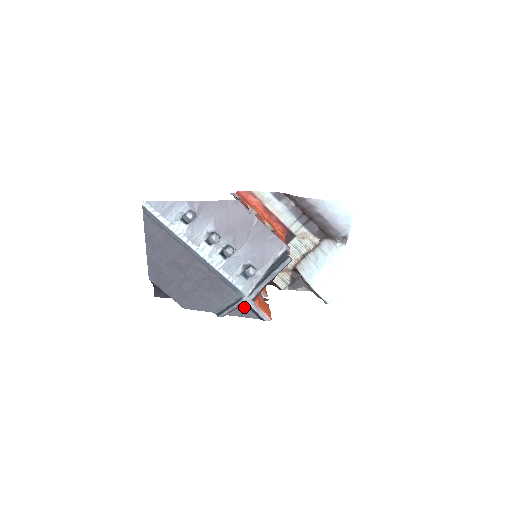
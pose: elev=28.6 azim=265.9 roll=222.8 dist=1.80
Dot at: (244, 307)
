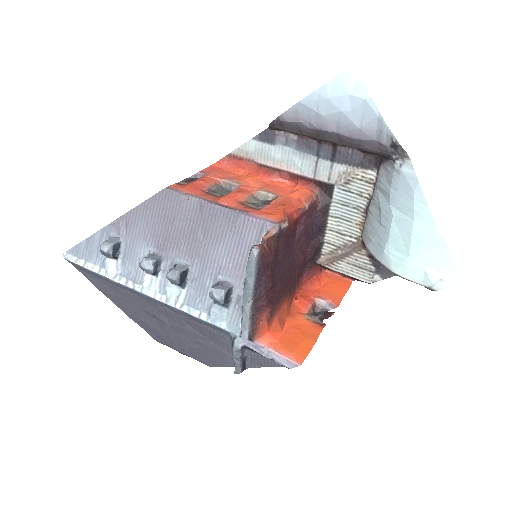
Dot at: (252, 352)
